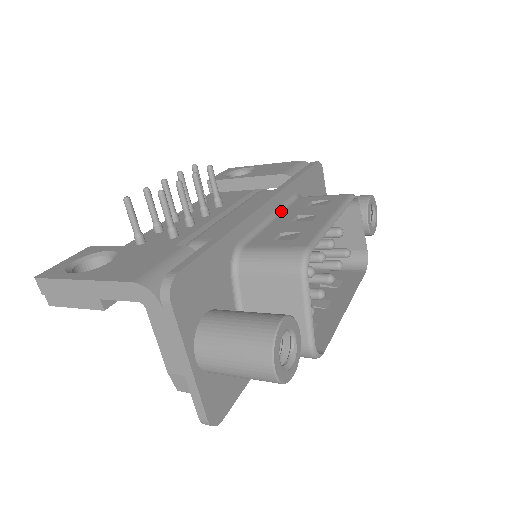
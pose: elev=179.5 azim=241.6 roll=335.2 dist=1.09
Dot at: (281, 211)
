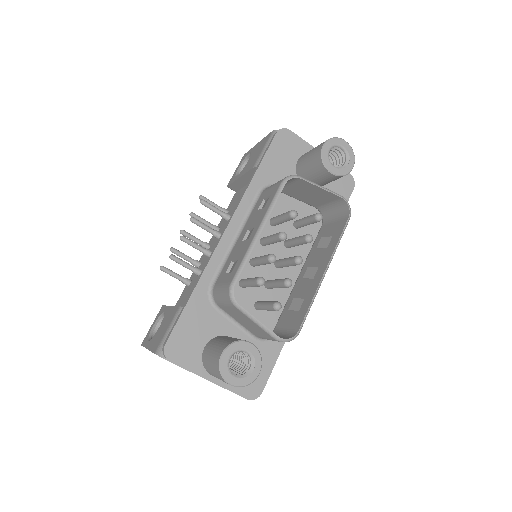
Dot at: (245, 223)
